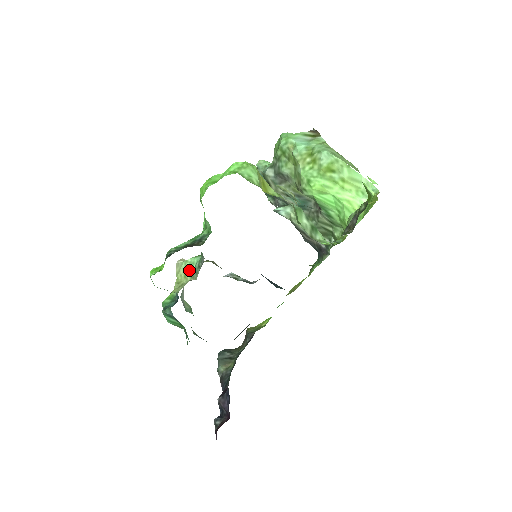
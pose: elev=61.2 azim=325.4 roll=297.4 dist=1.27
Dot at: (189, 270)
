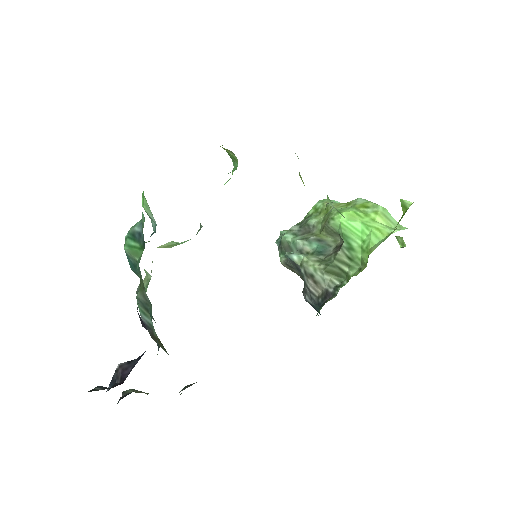
Dot at: (174, 244)
